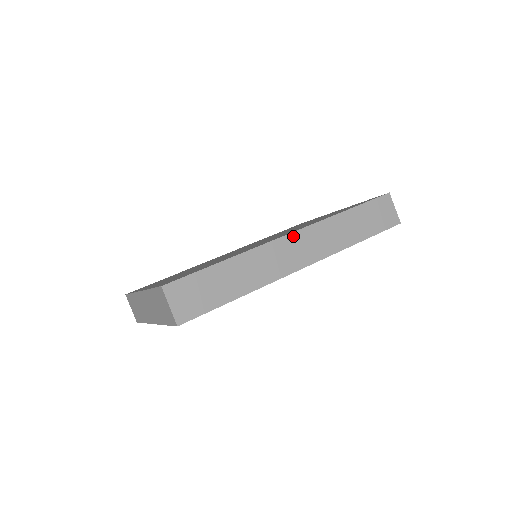
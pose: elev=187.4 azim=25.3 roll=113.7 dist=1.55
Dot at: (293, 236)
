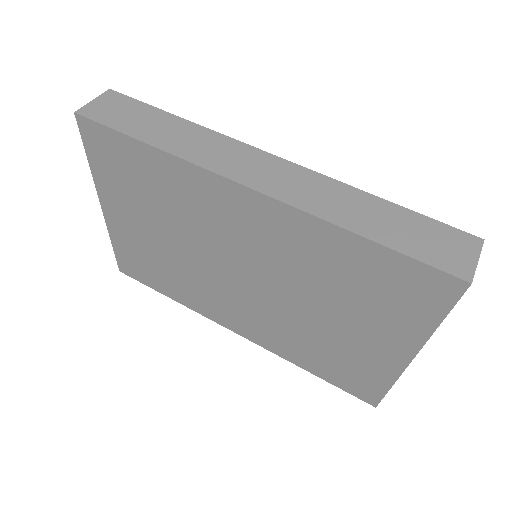
Dot at: (273, 158)
